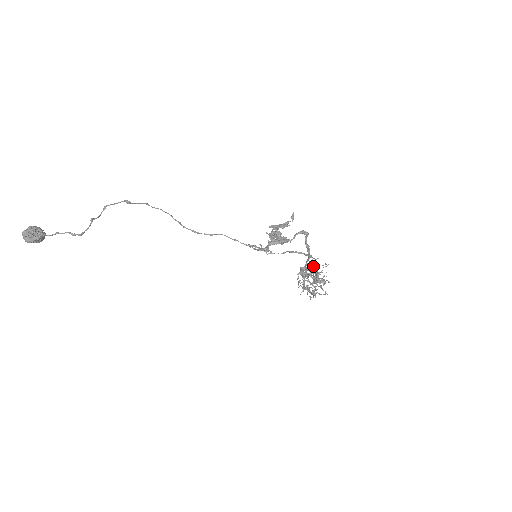
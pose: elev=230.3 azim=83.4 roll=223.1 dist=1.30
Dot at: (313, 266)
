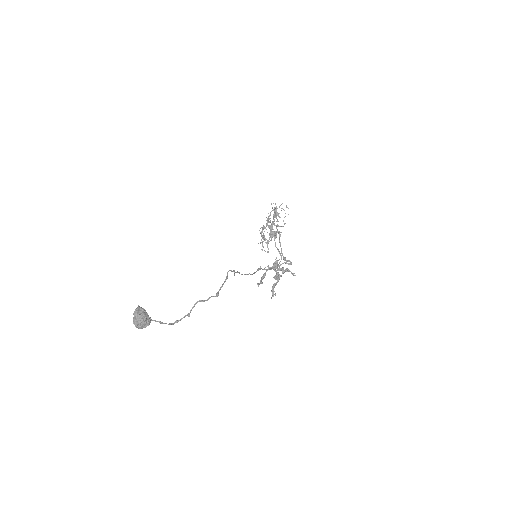
Dot at: (279, 232)
